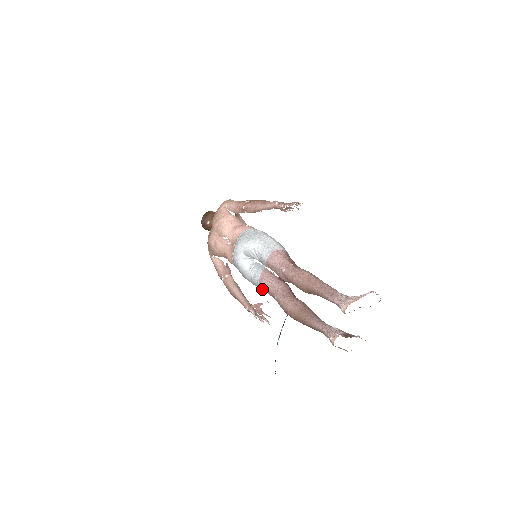
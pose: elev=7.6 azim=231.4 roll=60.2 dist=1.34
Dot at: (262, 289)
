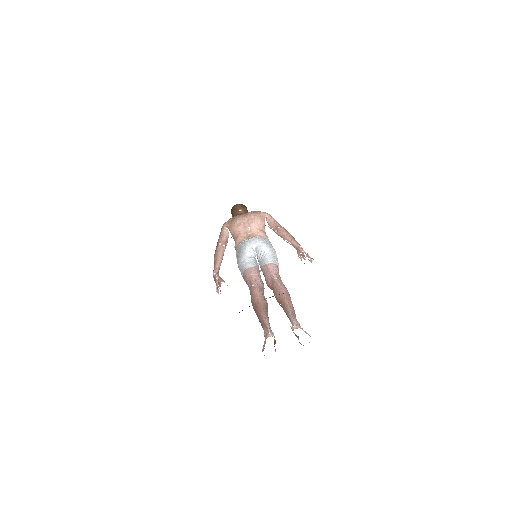
Dot at: (245, 274)
